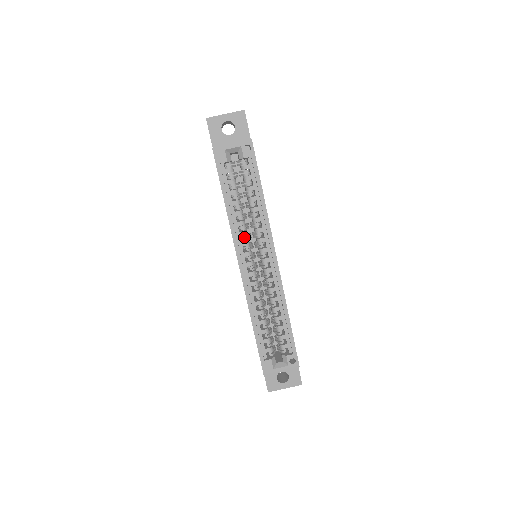
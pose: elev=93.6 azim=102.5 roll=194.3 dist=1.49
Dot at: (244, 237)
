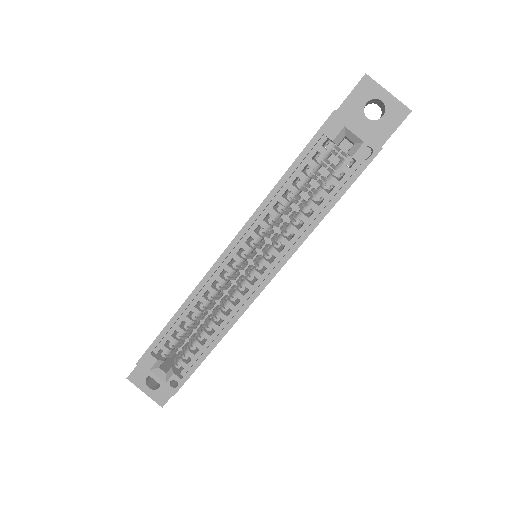
Dot at: (262, 229)
